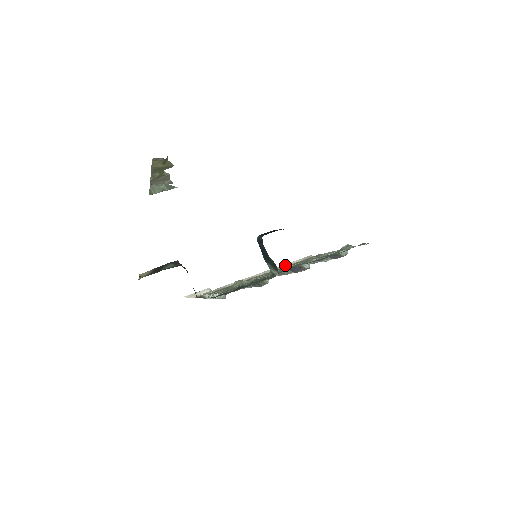
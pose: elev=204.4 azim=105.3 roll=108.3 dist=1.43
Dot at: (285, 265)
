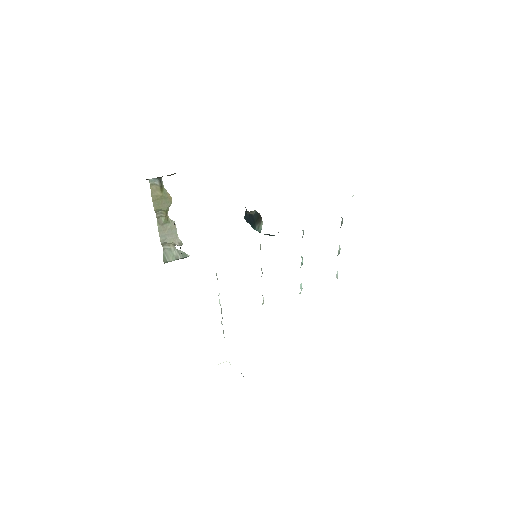
Dot at: occluded
